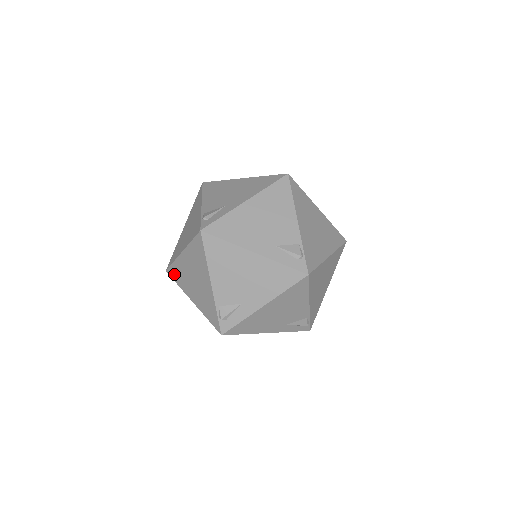
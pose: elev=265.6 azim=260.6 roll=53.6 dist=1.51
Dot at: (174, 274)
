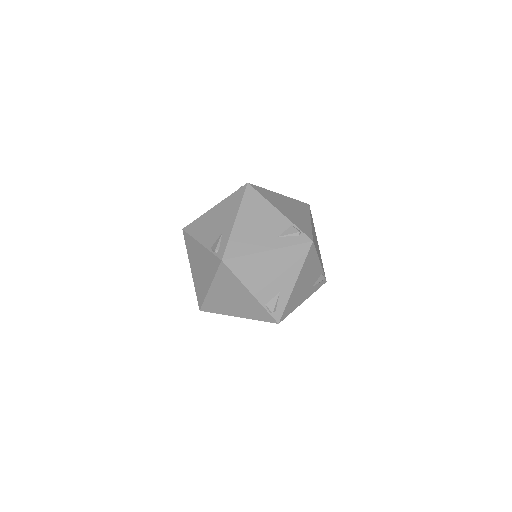
Dot at: (200, 298)
